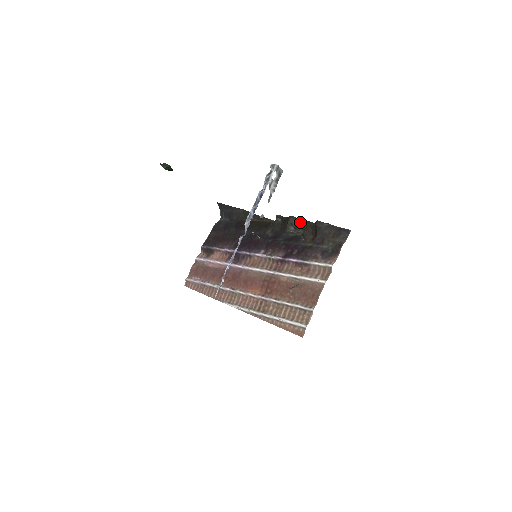
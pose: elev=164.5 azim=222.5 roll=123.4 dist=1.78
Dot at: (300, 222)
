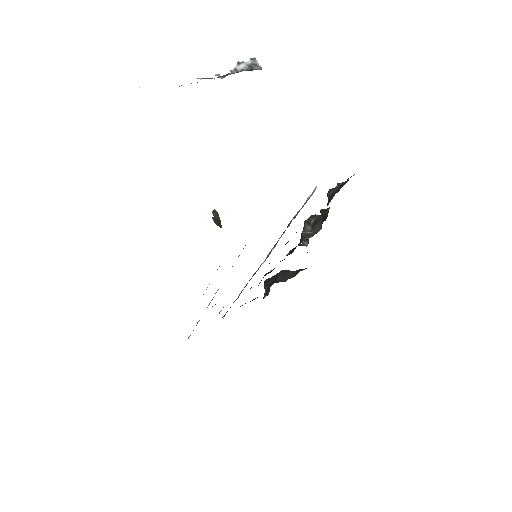
Dot at: (319, 219)
